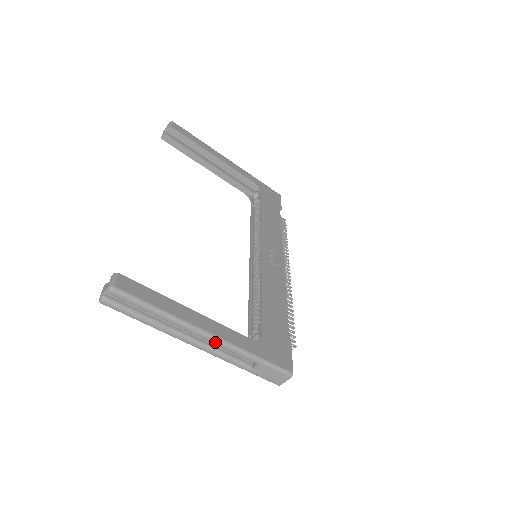
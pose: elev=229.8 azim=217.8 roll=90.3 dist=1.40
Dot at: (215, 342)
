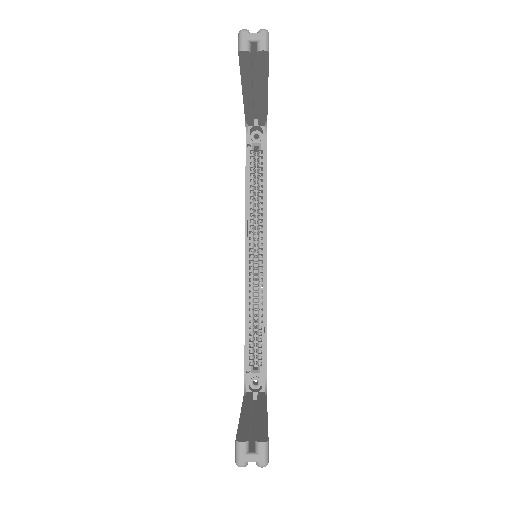
Dot at: occluded
